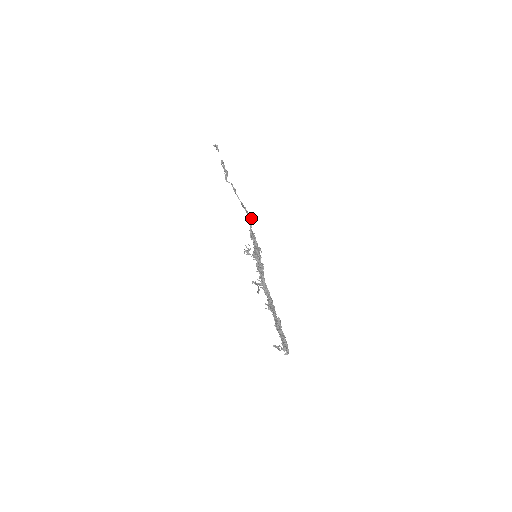
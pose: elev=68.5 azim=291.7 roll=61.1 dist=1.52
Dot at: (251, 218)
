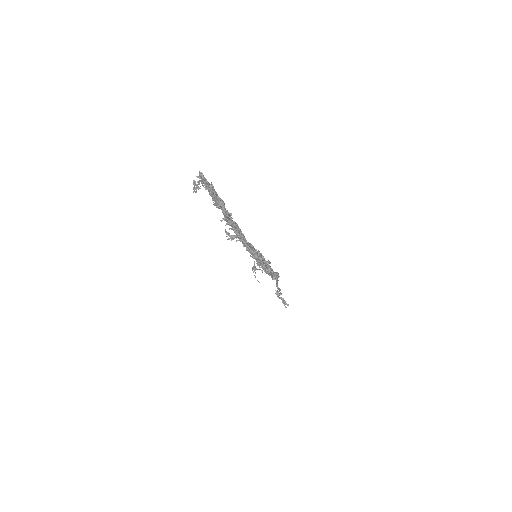
Dot at: (277, 272)
